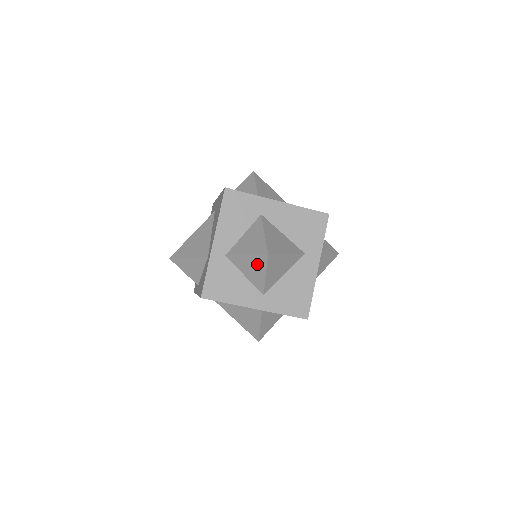
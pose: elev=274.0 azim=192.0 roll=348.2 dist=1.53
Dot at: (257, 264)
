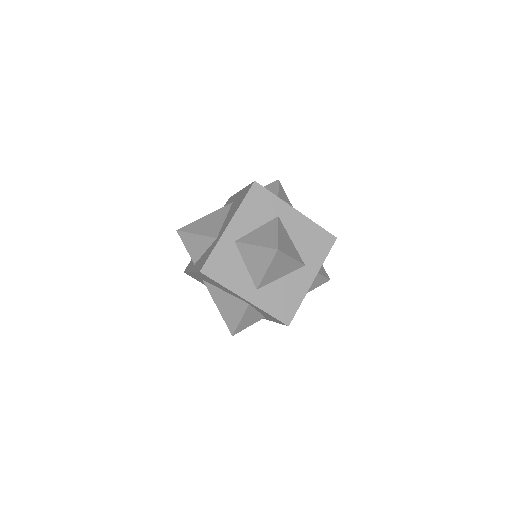
Dot at: (263, 257)
